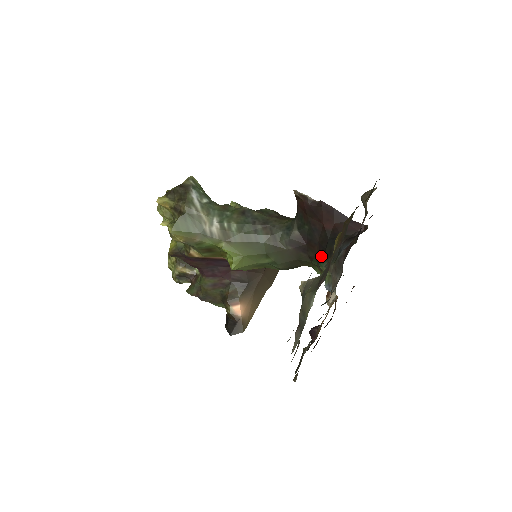
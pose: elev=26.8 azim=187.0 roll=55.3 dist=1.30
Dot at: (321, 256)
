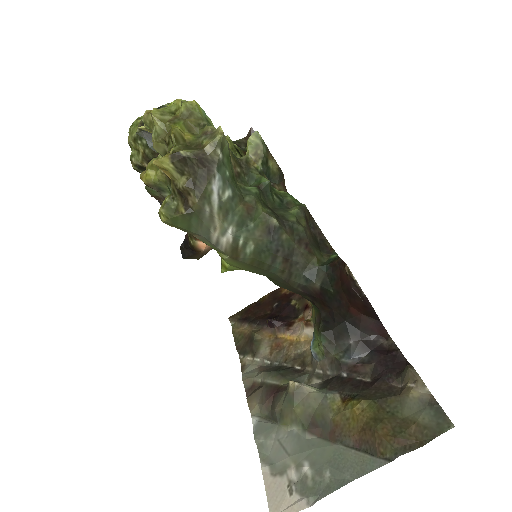
Dot at: (326, 322)
